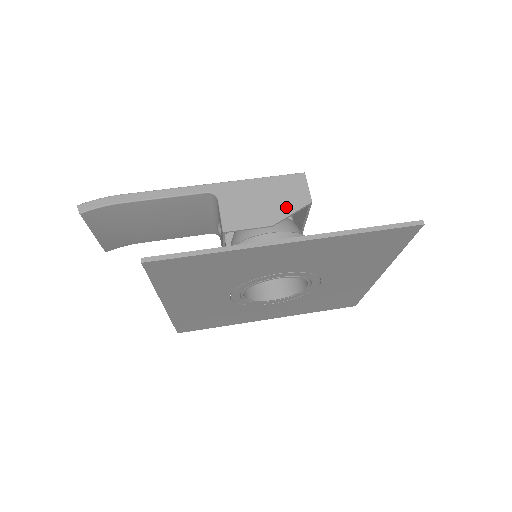
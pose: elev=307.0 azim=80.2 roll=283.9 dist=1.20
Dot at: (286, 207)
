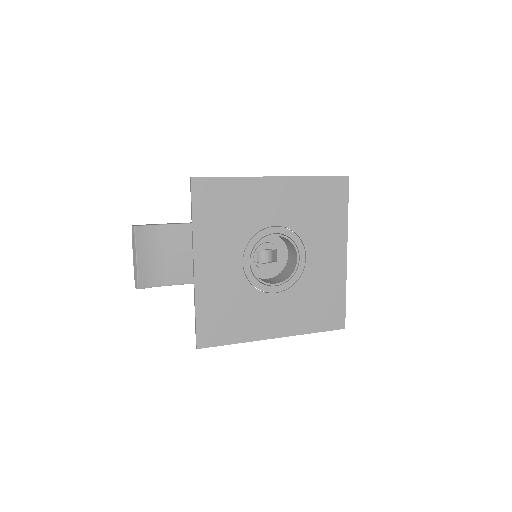
Dot at: occluded
